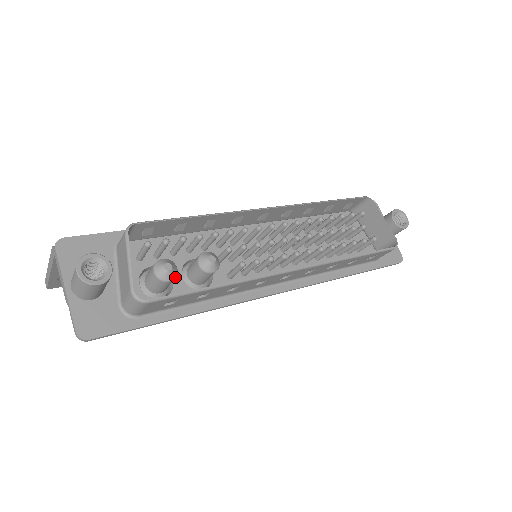
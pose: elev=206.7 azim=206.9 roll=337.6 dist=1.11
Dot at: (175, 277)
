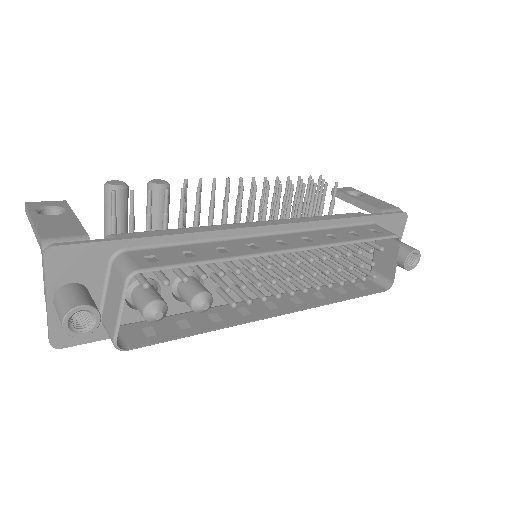
Dot at: (162, 318)
